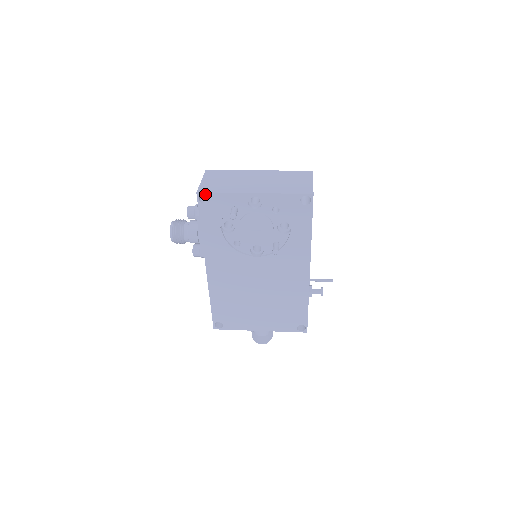
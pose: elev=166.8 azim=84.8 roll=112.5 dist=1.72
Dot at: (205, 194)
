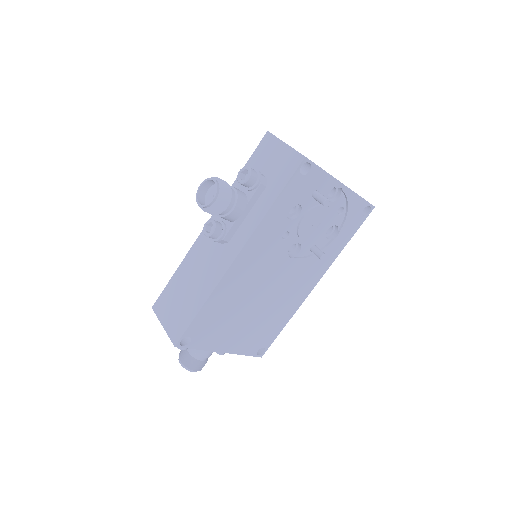
Dot at: (311, 163)
